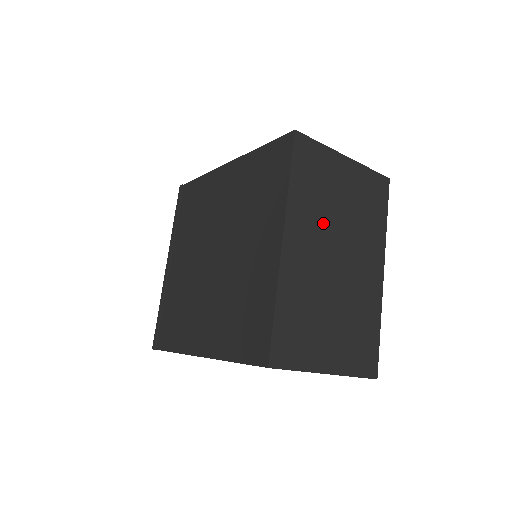
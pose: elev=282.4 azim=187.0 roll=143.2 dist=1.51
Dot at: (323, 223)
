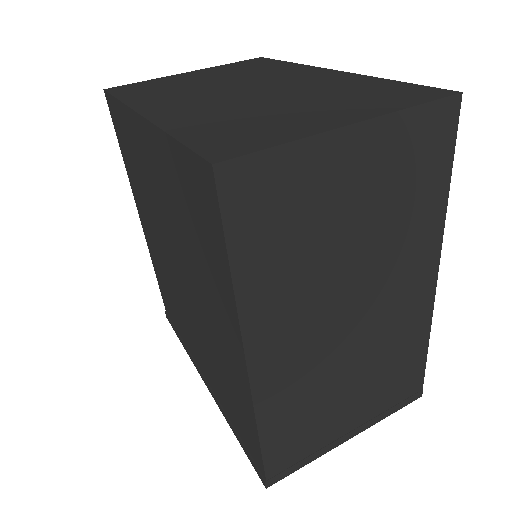
Dot at: (195, 92)
